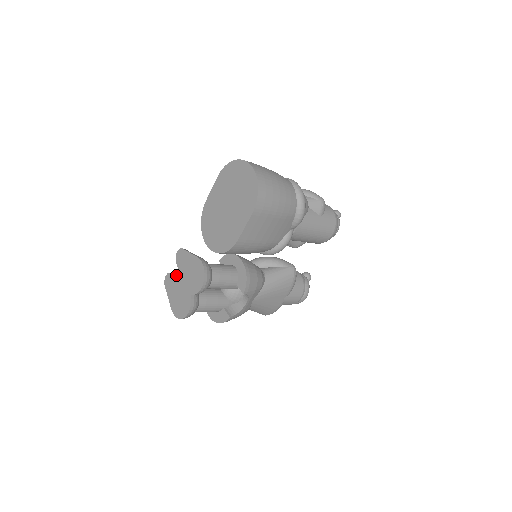
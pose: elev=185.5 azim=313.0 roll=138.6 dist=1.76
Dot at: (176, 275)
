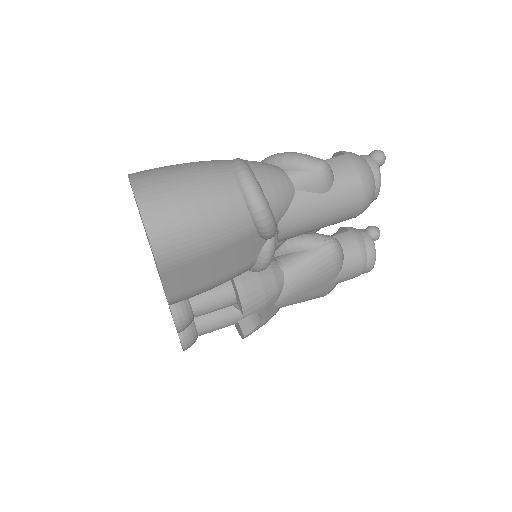
Dot at: occluded
